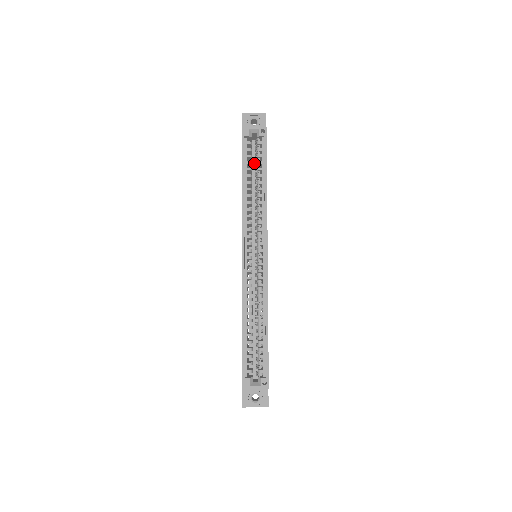
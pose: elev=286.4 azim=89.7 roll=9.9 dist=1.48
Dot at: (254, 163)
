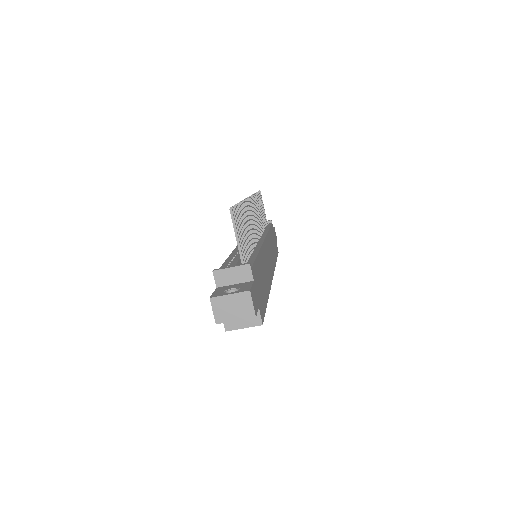
Dot at: occluded
